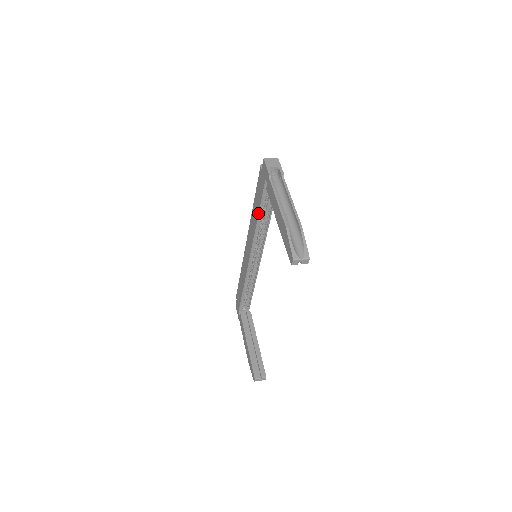
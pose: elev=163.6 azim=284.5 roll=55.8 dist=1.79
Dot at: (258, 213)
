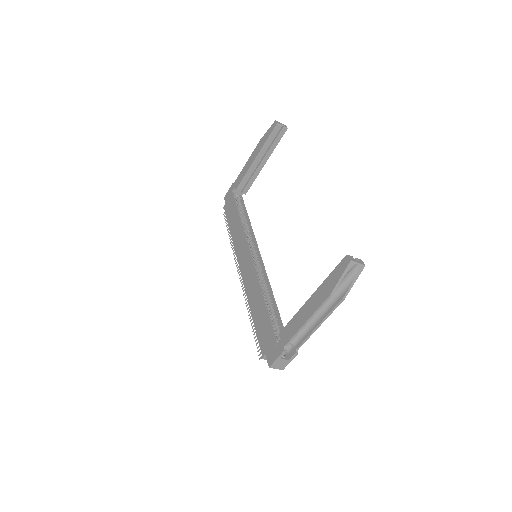
Dot at: (238, 215)
